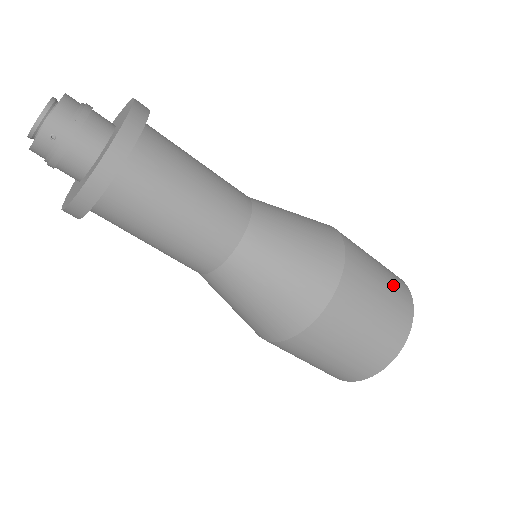
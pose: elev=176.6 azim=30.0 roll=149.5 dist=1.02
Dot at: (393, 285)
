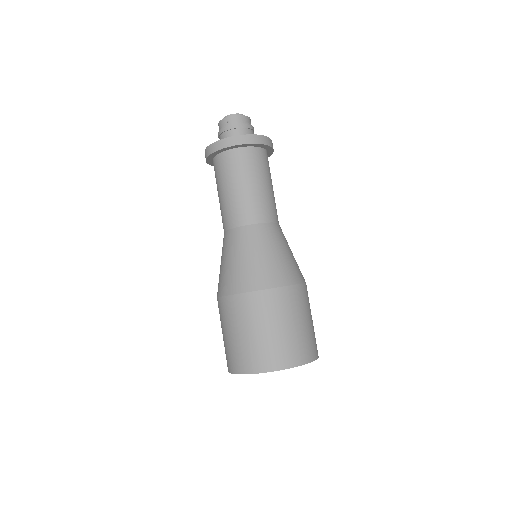
Dot at: (303, 339)
